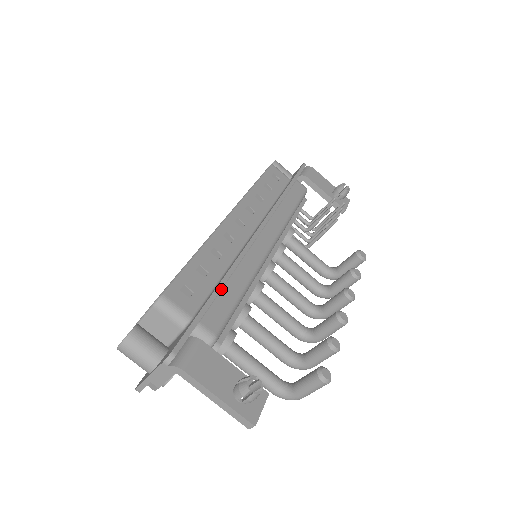
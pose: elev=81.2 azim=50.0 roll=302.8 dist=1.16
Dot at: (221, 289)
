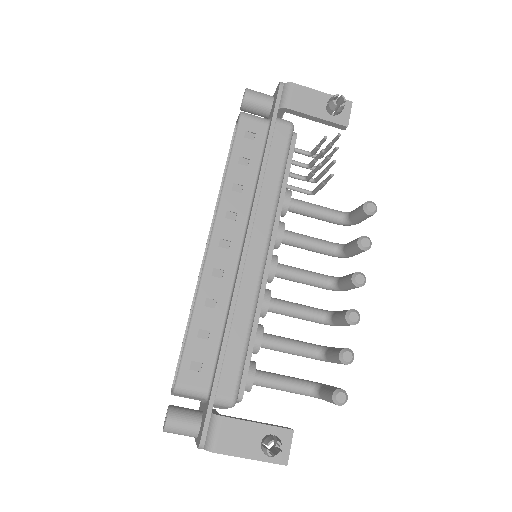
Dot at: (226, 347)
